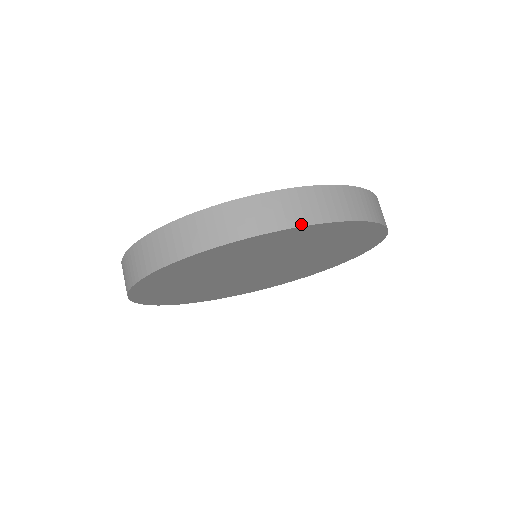
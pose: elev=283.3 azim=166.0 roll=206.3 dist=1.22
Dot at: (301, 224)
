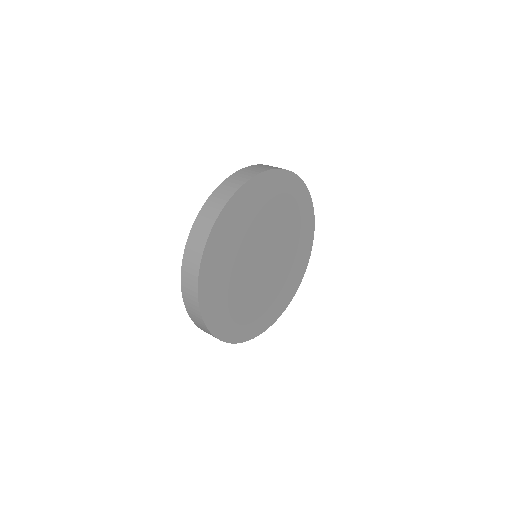
Dot at: (257, 174)
